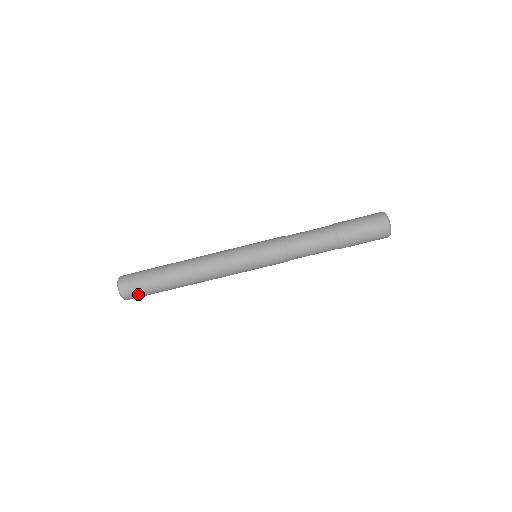
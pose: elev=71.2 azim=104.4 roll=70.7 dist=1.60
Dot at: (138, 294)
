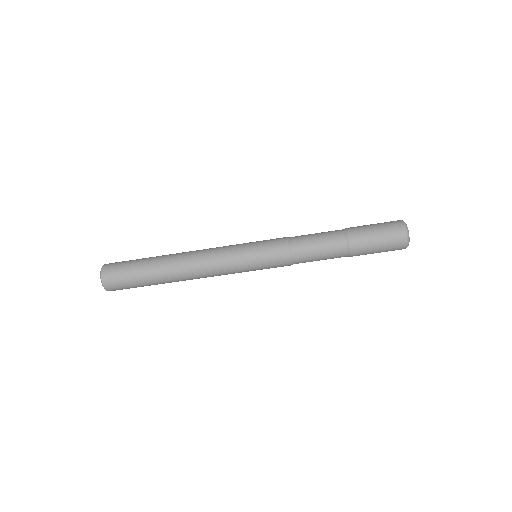
Dot at: occluded
